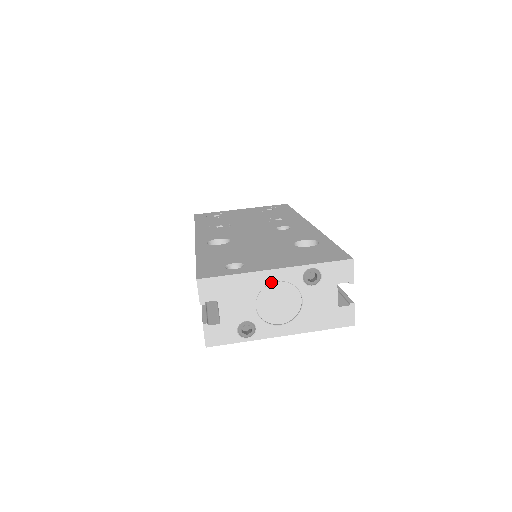
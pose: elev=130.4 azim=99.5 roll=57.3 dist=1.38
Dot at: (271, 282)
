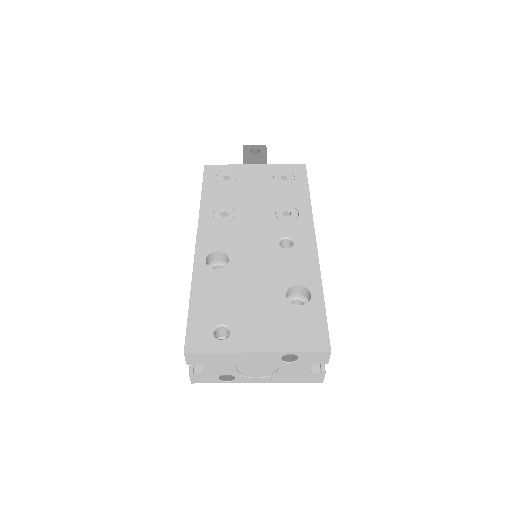
Dot at: (252, 358)
